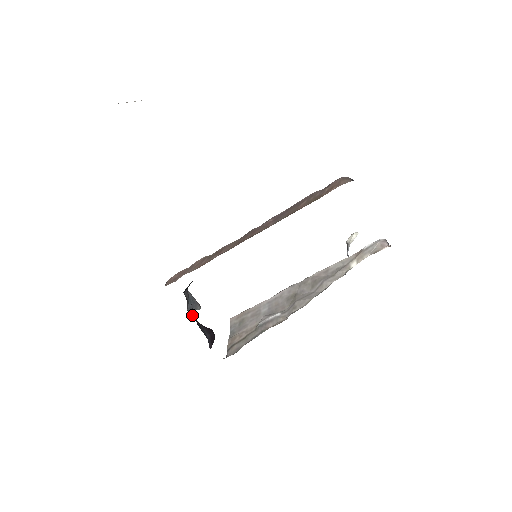
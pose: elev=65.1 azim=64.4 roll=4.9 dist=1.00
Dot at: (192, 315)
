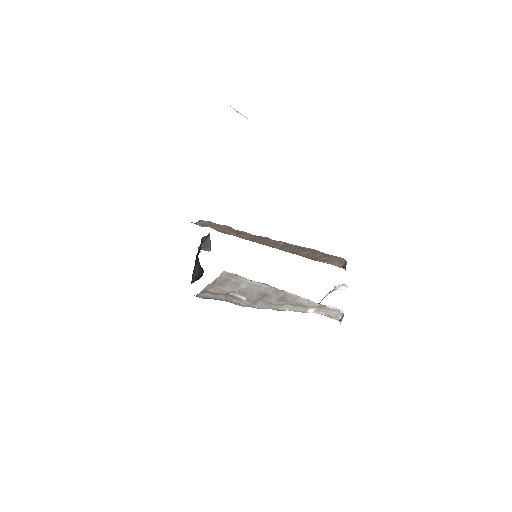
Dot at: occluded
